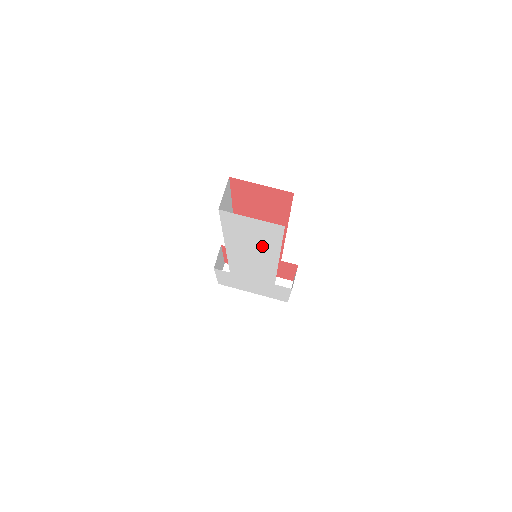
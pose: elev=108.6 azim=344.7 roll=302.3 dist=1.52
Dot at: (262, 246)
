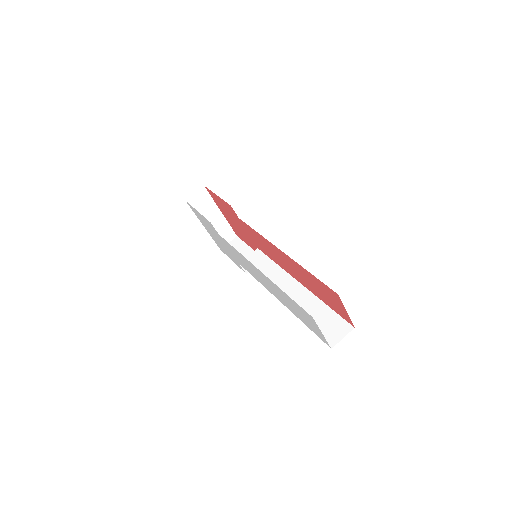
Dot at: (289, 305)
